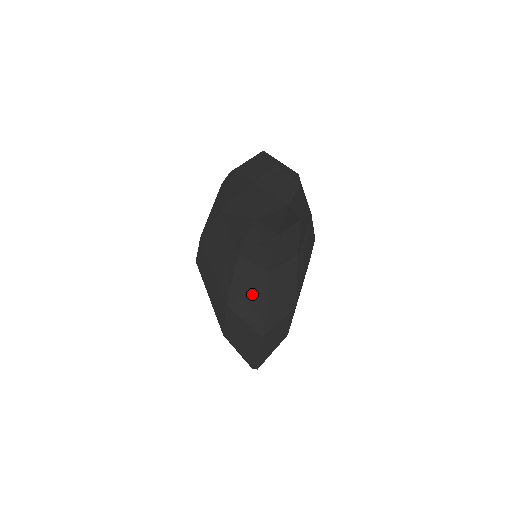
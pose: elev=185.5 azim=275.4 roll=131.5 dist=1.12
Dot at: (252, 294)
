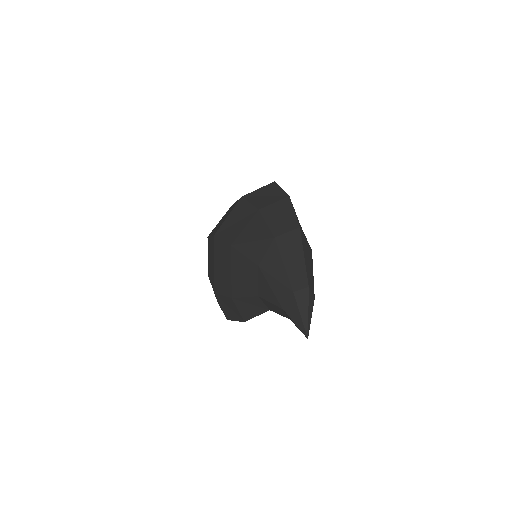
Dot at: (252, 308)
